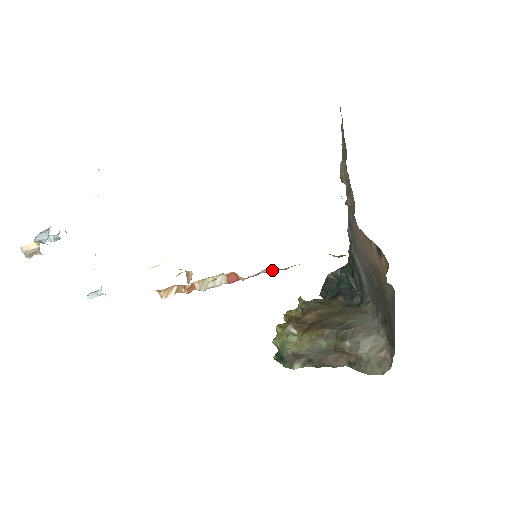
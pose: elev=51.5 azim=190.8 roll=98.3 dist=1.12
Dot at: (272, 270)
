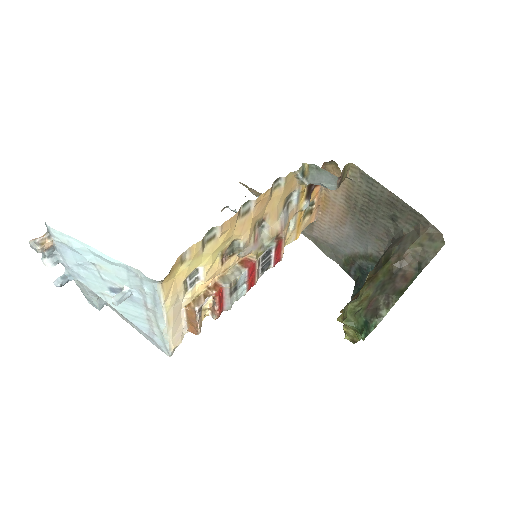
Dot at: (269, 233)
